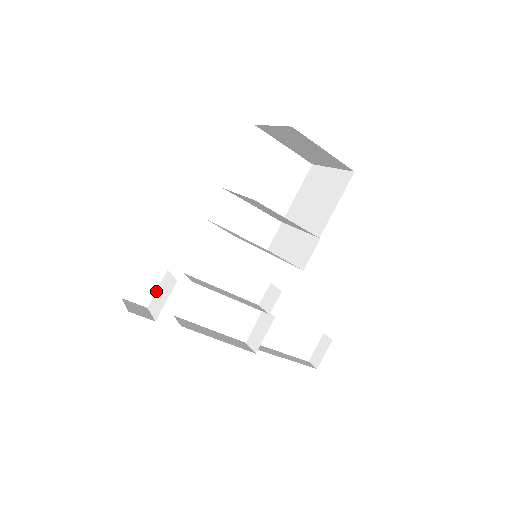
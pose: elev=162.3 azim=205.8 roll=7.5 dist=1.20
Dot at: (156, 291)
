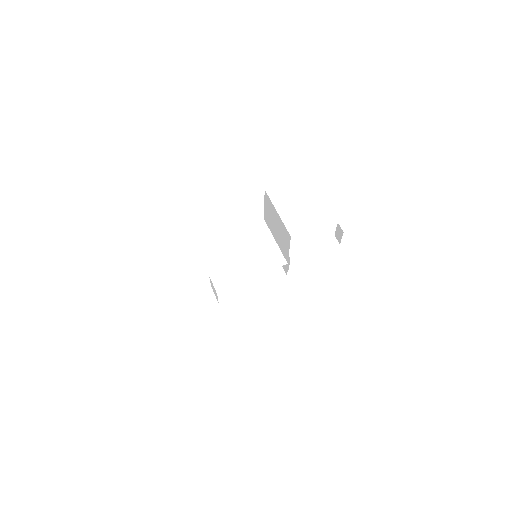
Dot at: (210, 282)
